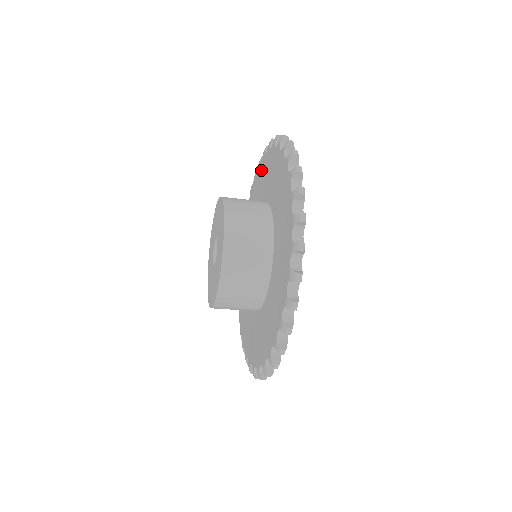
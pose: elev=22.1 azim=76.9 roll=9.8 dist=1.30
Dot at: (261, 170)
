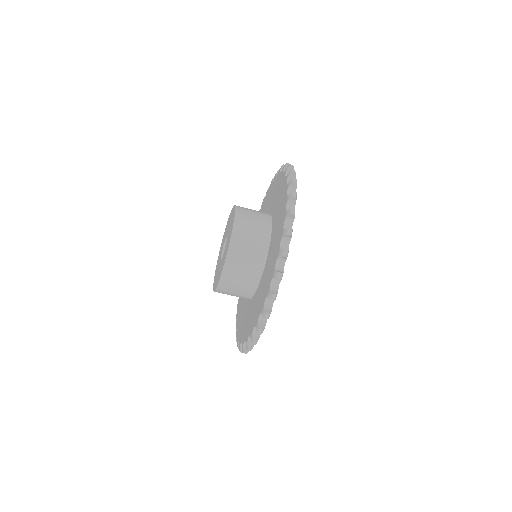
Dot at: (268, 194)
